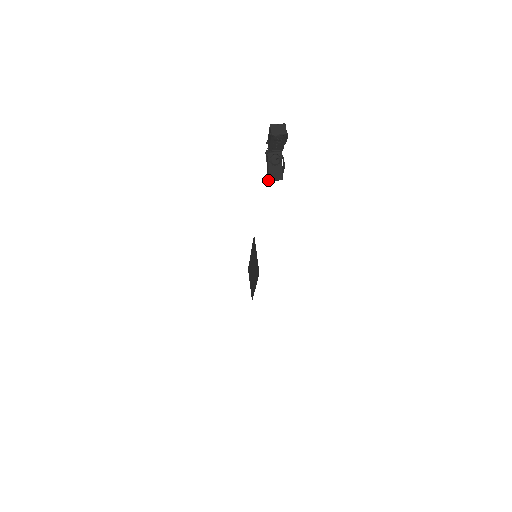
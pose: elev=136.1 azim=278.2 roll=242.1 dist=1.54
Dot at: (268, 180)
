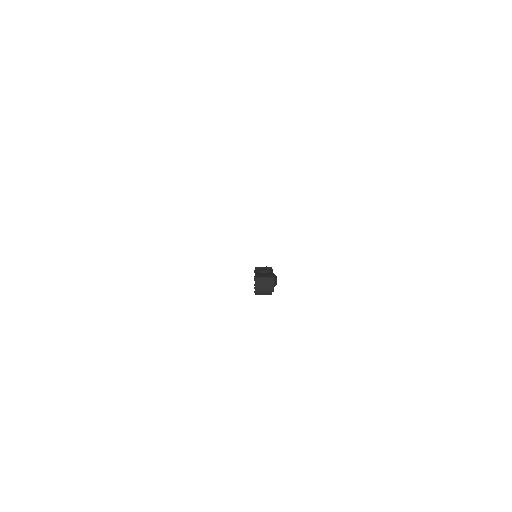
Dot at: (255, 293)
